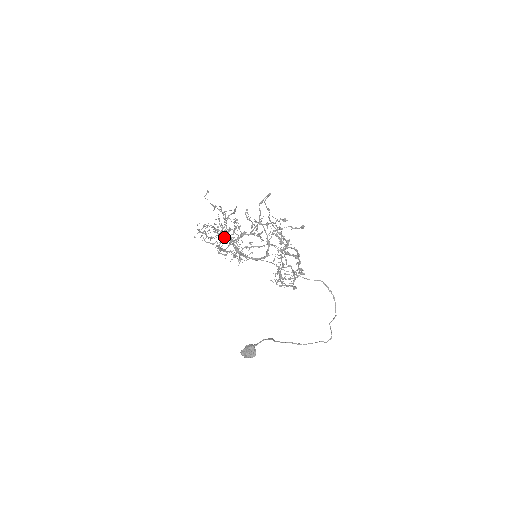
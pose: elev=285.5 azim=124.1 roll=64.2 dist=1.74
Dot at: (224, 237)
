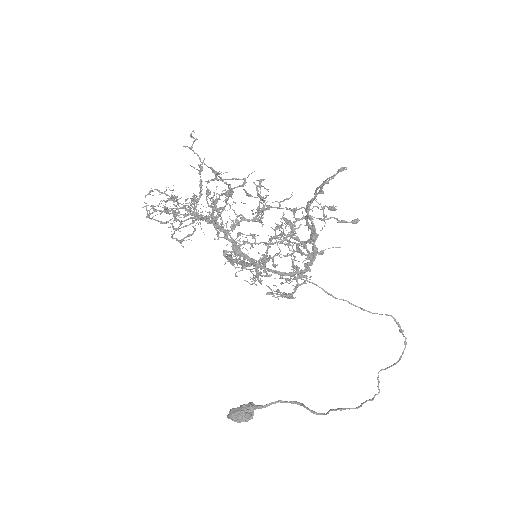
Dot at: occluded
